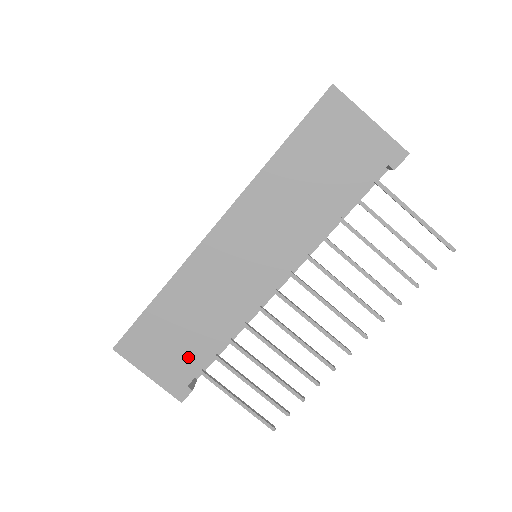
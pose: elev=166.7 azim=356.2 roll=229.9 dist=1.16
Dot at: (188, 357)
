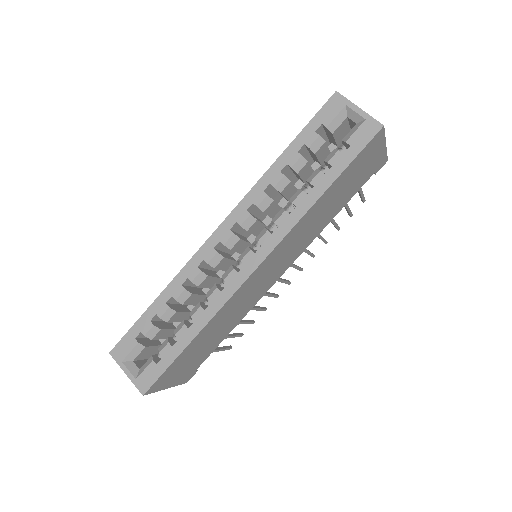
Dot at: (203, 356)
